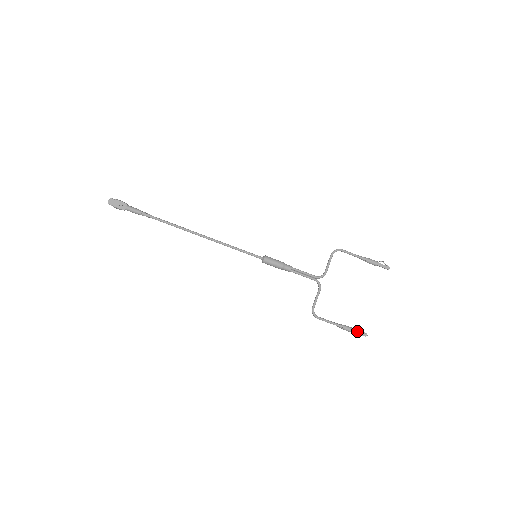
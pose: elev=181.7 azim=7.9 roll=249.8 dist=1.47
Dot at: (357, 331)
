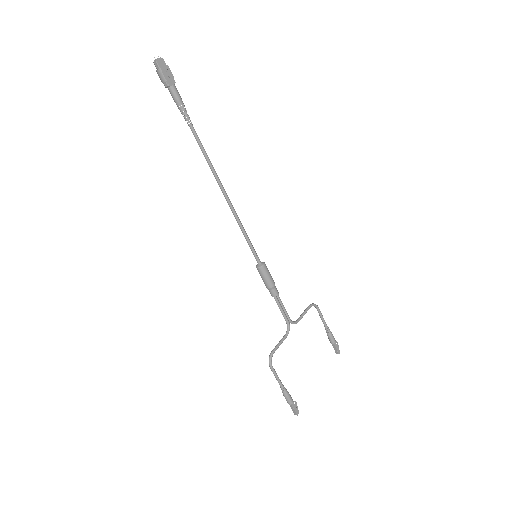
Dot at: (294, 404)
